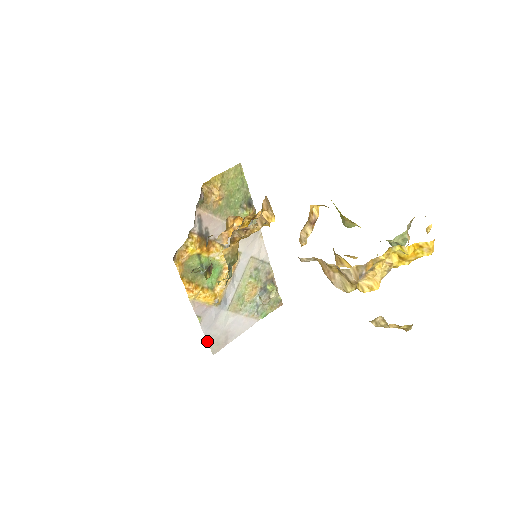
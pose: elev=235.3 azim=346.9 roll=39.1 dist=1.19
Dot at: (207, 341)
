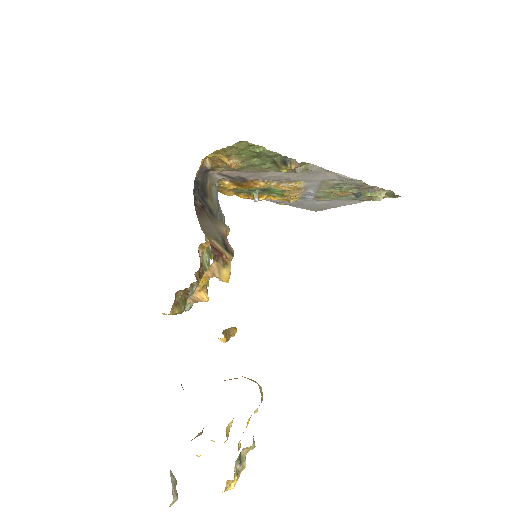
Dot at: (302, 208)
